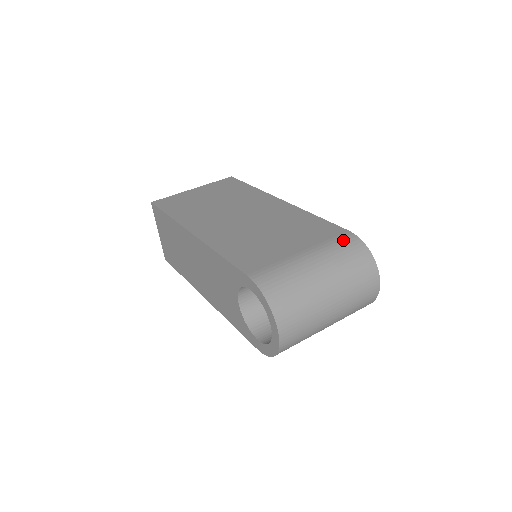
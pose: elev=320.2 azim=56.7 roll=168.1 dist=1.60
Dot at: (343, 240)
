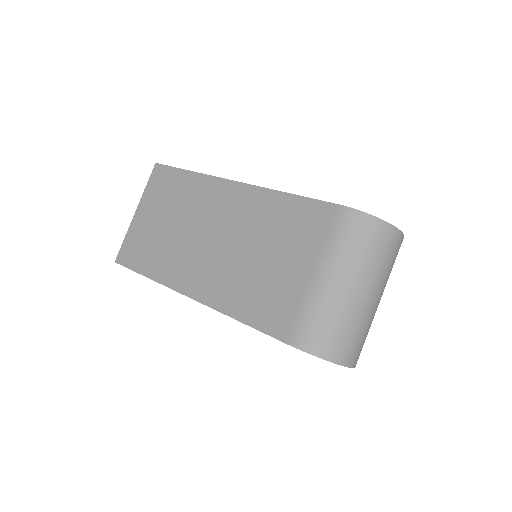
Dot at: (341, 226)
